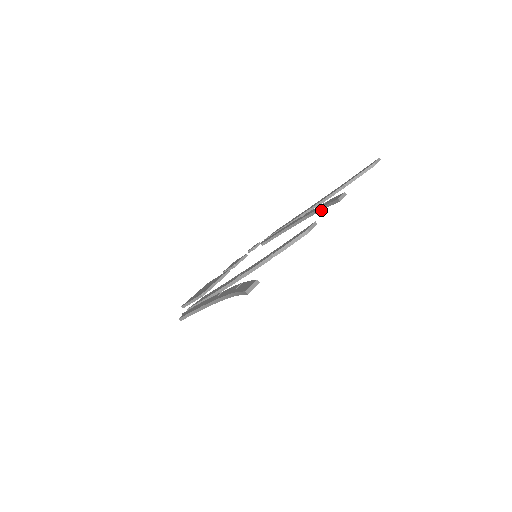
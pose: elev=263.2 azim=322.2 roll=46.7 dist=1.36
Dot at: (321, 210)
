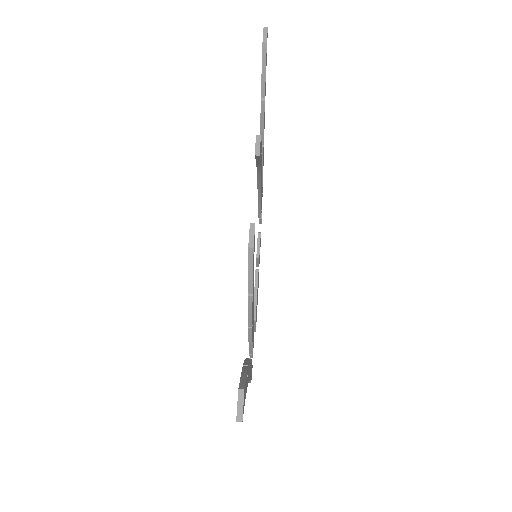
Dot at: (260, 165)
